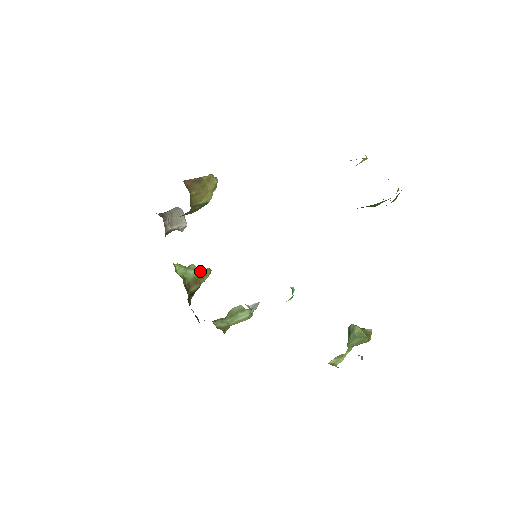
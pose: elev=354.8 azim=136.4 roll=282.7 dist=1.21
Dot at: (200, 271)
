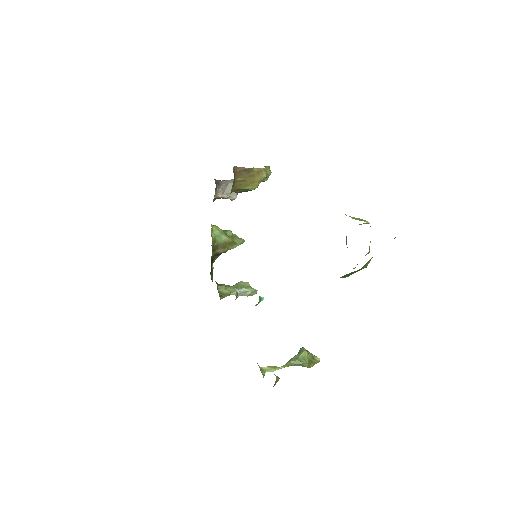
Dot at: (233, 239)
